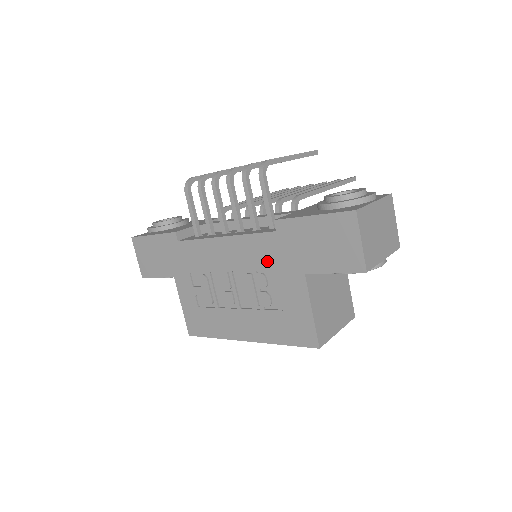
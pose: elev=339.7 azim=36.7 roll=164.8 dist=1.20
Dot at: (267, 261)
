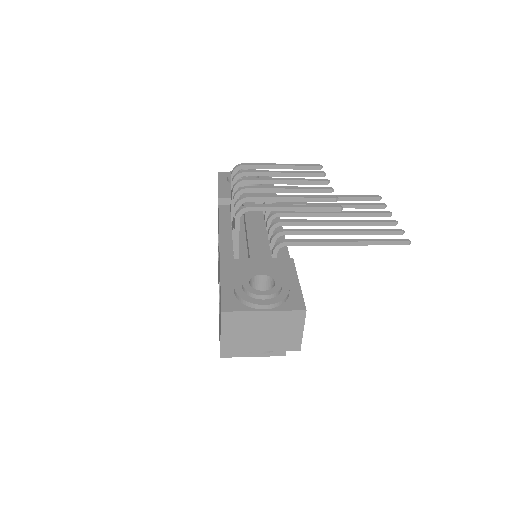
Dot at: (219, 278)
